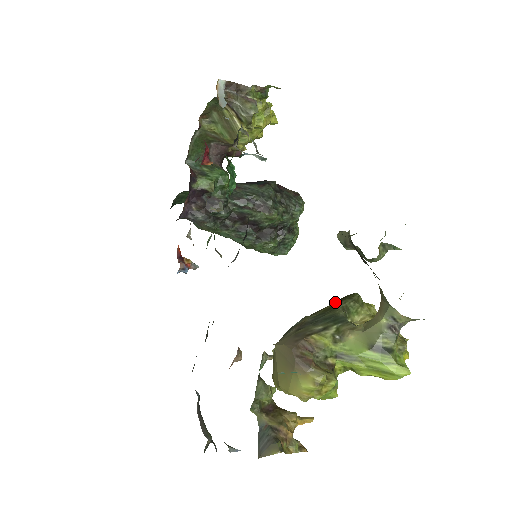
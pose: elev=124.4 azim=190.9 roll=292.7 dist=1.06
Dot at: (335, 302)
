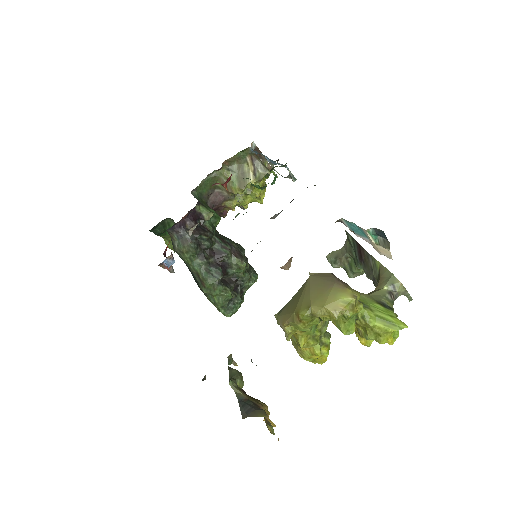
Dot at: occluded
